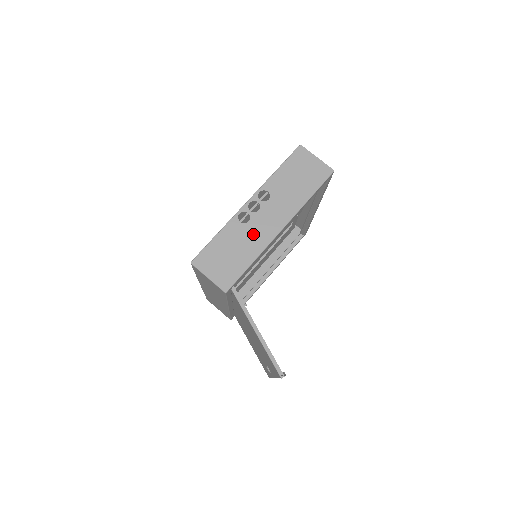
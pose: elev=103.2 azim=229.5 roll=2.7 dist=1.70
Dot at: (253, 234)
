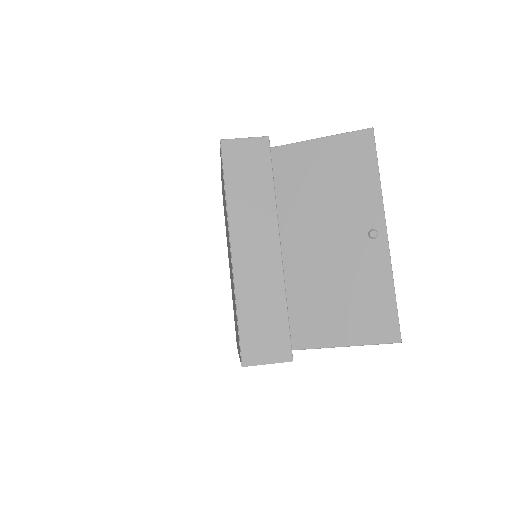
Dot at: occluded
